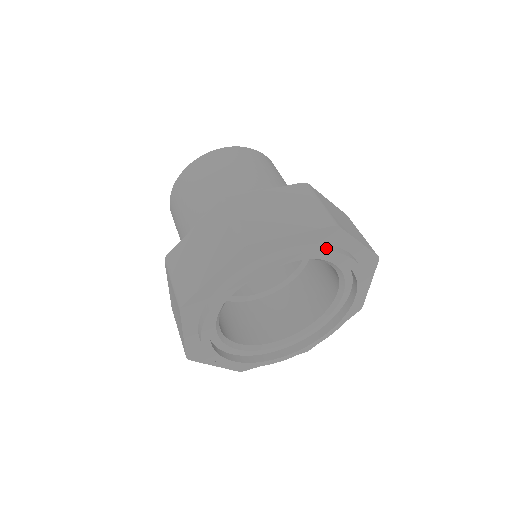
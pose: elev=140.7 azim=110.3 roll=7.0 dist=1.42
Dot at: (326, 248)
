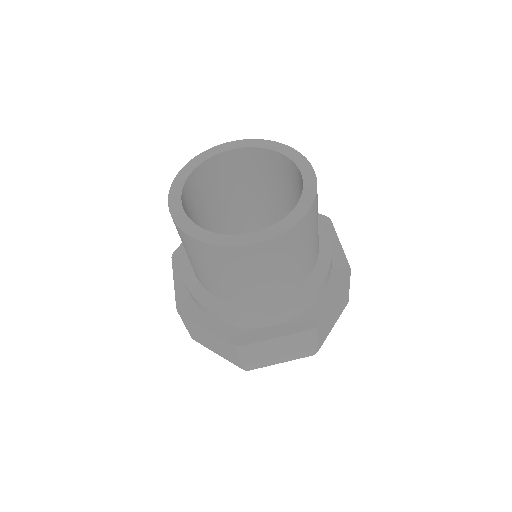
Dot at: occluded
